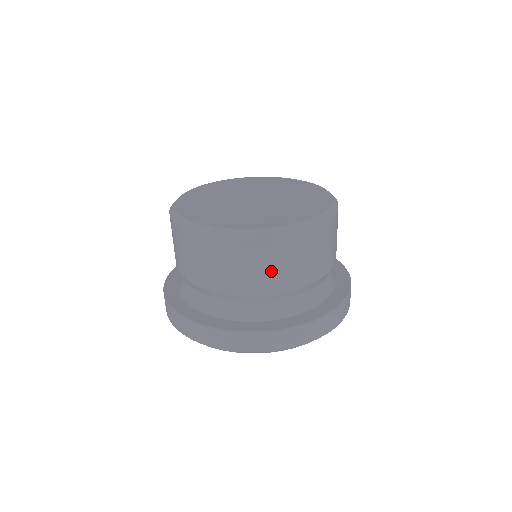
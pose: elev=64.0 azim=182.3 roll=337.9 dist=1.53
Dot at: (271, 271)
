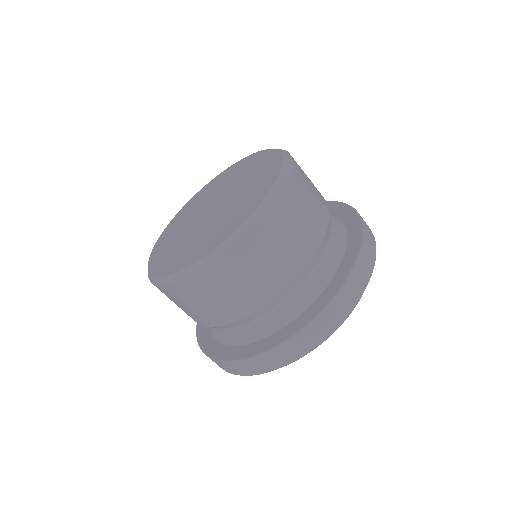
Dot at: (222, 302)
